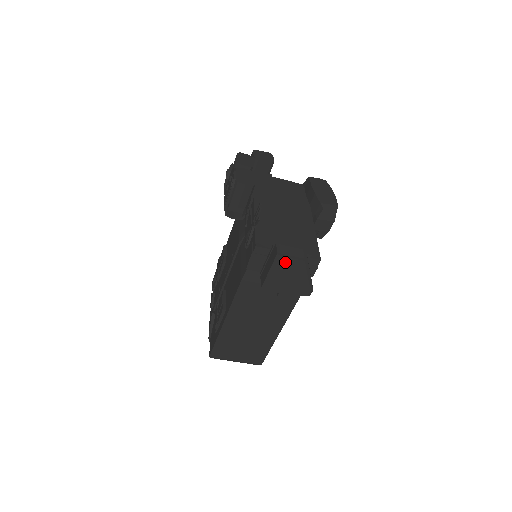
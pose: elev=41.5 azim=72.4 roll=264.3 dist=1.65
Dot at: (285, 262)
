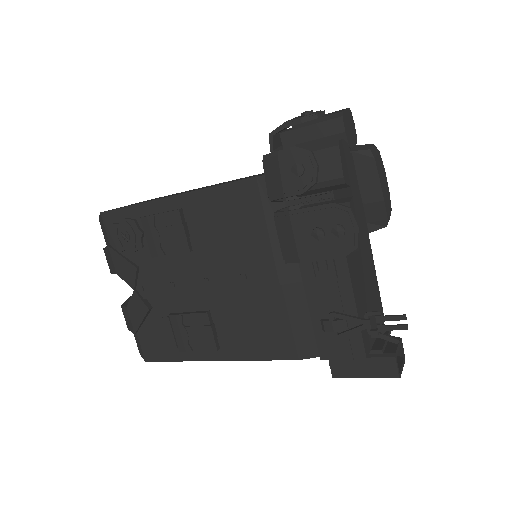
Dot at: occluded
